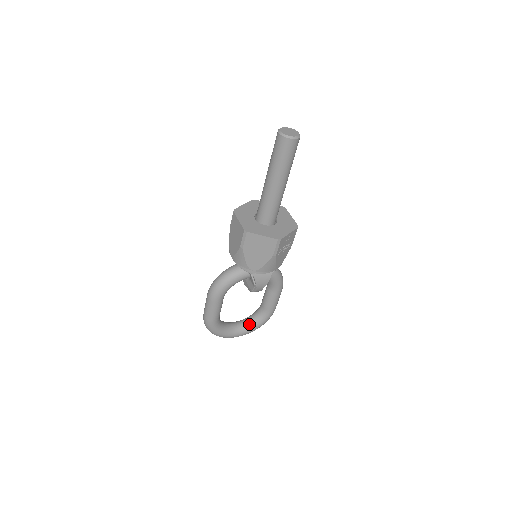
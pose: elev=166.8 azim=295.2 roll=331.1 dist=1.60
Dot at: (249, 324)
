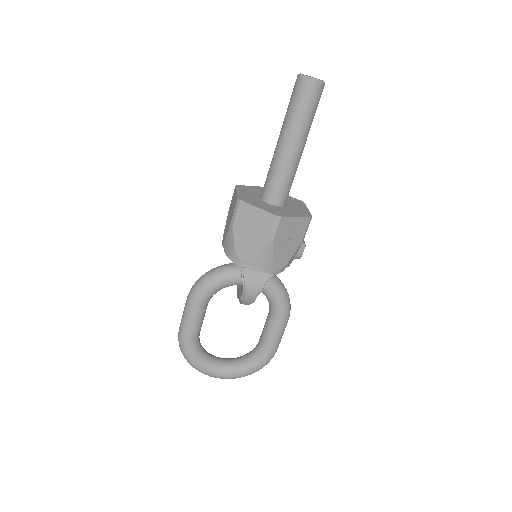
Dot at: (238, 364)
